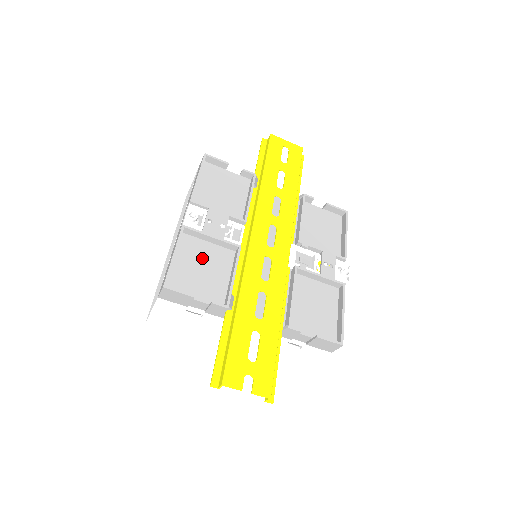
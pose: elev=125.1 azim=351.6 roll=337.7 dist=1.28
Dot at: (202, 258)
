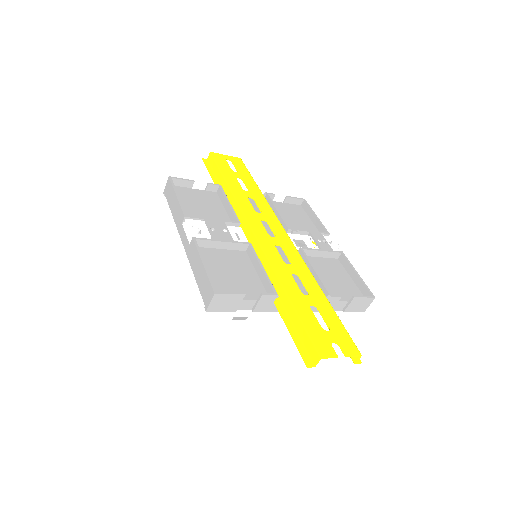
Dot at: (224, 263)
